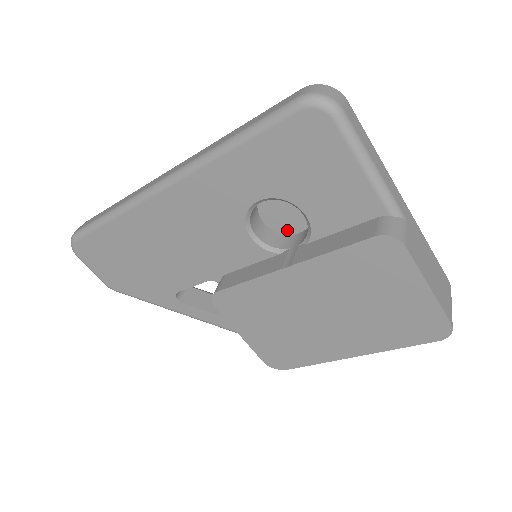
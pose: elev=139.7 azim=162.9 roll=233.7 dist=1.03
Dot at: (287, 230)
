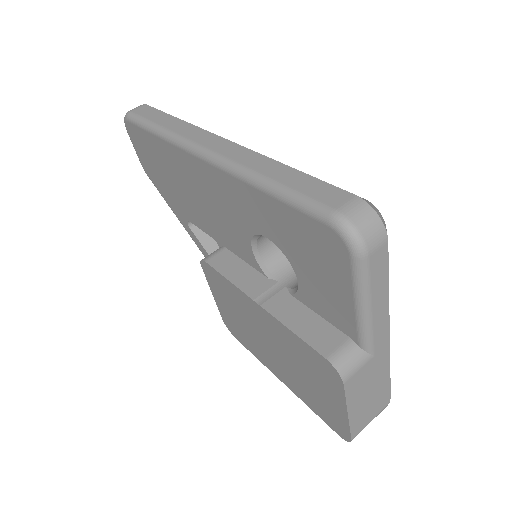
Dot at: occluded
